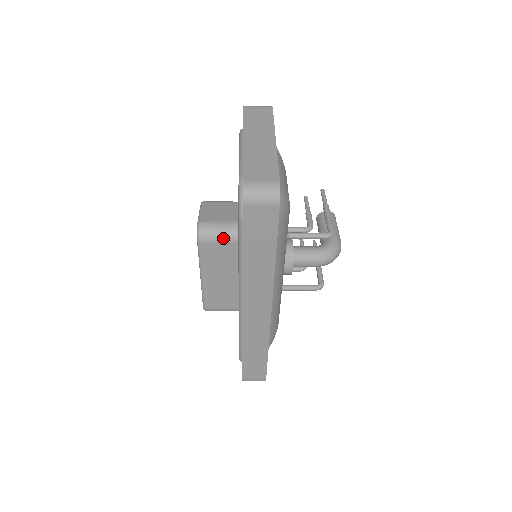
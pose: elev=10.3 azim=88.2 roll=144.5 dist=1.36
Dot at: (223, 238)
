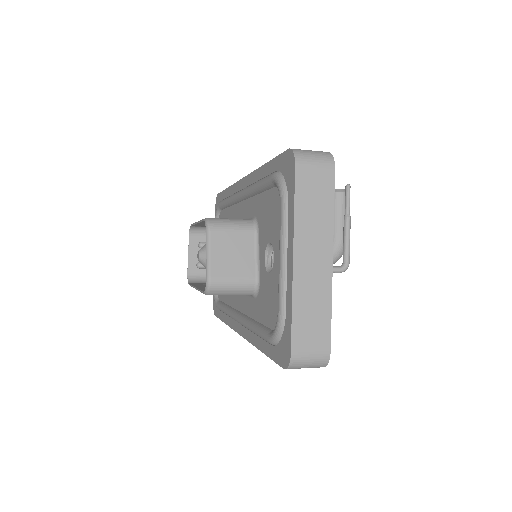
Dot at: (234, 294)
